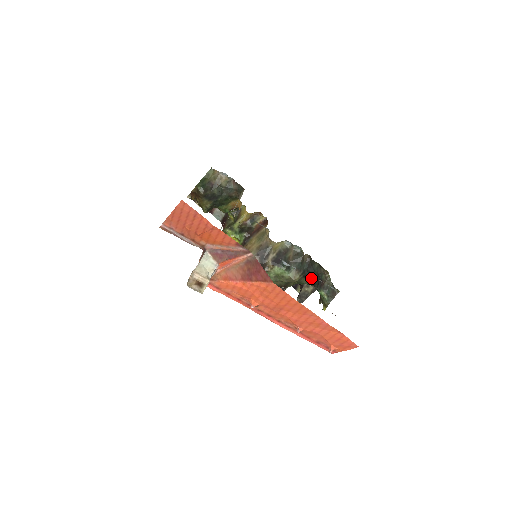
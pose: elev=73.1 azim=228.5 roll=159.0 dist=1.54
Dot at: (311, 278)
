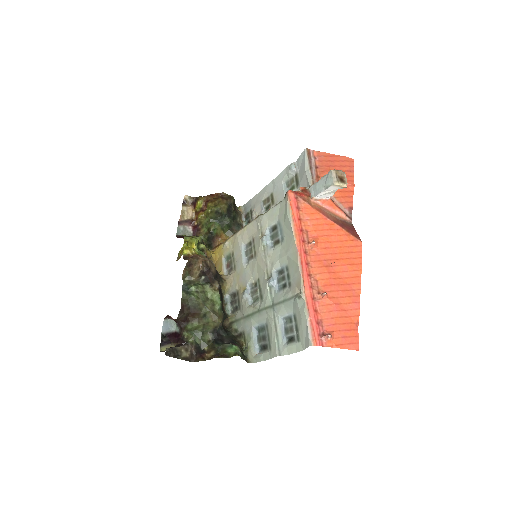
Dot at: (219, 338)
